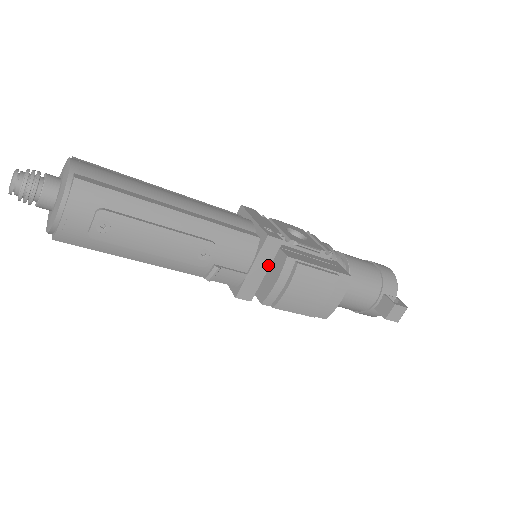
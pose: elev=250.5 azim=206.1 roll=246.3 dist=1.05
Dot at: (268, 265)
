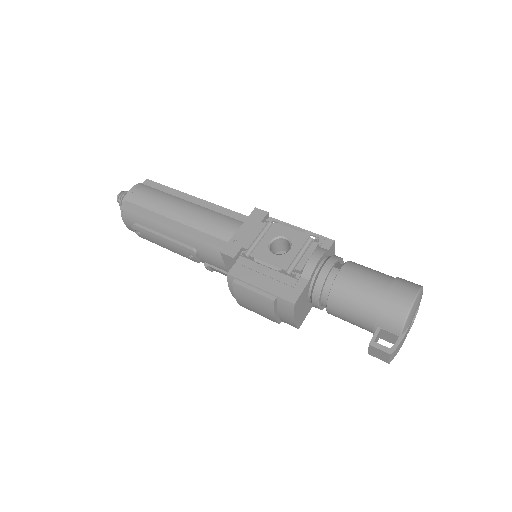
Dot at: occluded
